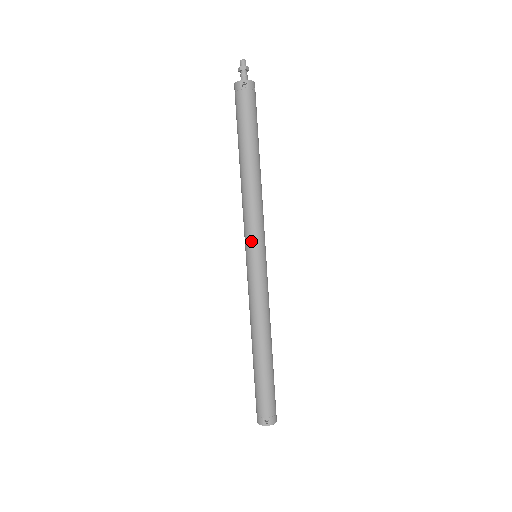
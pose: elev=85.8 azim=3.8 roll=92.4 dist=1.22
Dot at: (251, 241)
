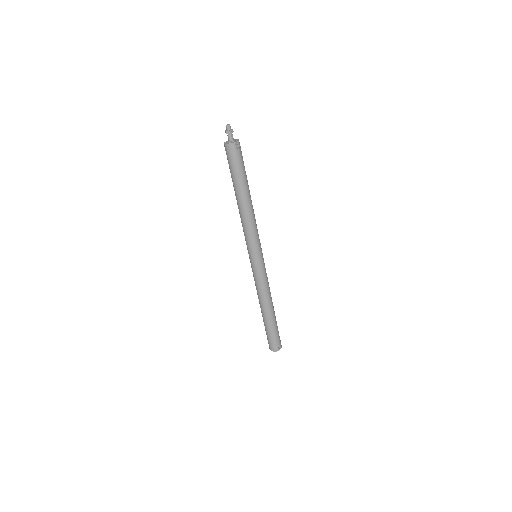
Dot at: (257, 249)
